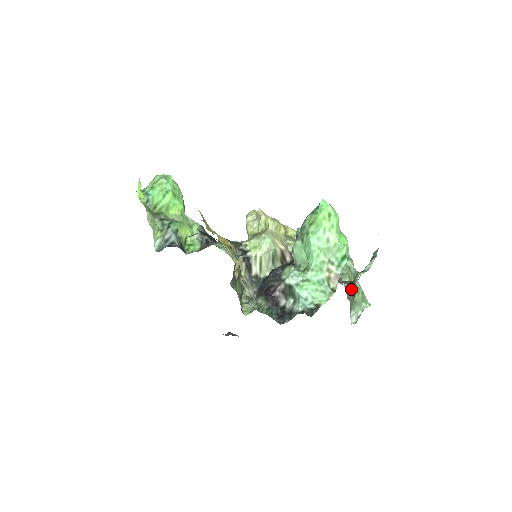
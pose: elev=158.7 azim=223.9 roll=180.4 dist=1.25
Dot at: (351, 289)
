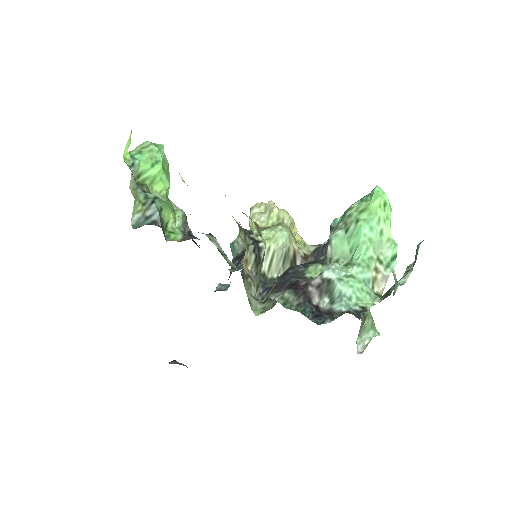
Dot at: occluded
